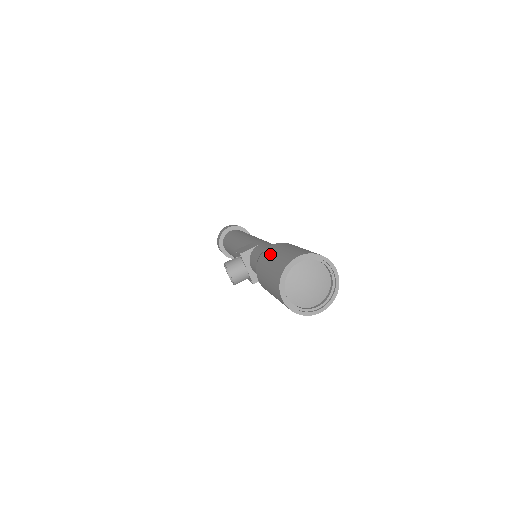
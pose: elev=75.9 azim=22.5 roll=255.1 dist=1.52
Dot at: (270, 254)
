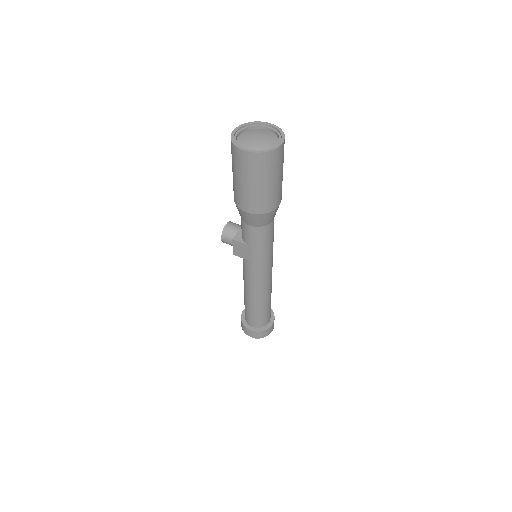
Dot at: occluded
